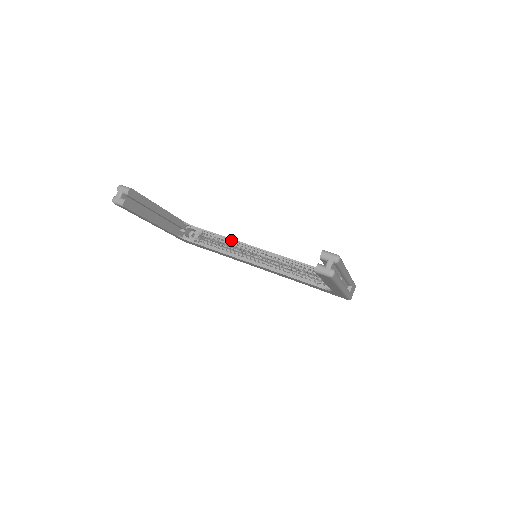
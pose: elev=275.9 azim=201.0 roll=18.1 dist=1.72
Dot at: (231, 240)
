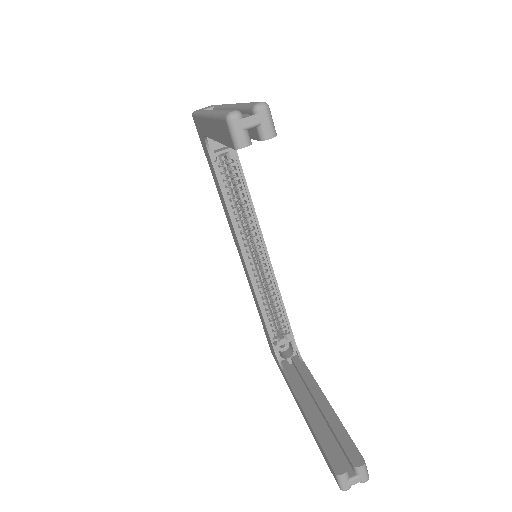
Dot at: (252, 209)
